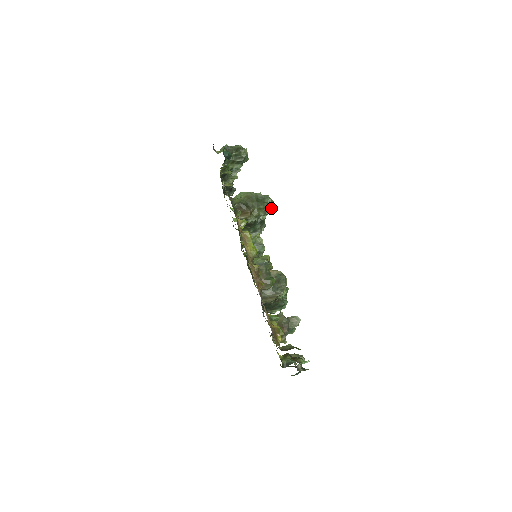
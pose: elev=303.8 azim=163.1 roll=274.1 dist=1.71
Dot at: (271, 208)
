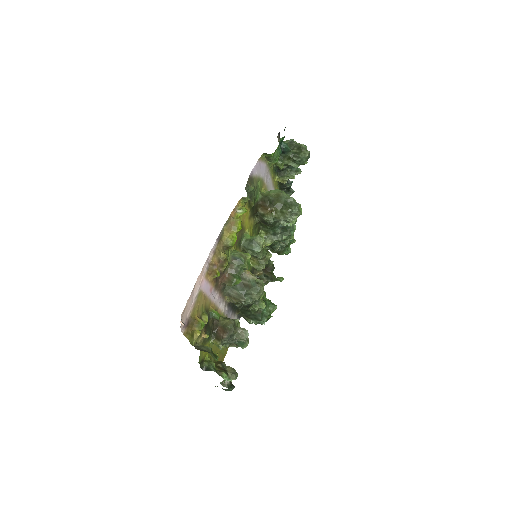
Dot at: (296, 218)
